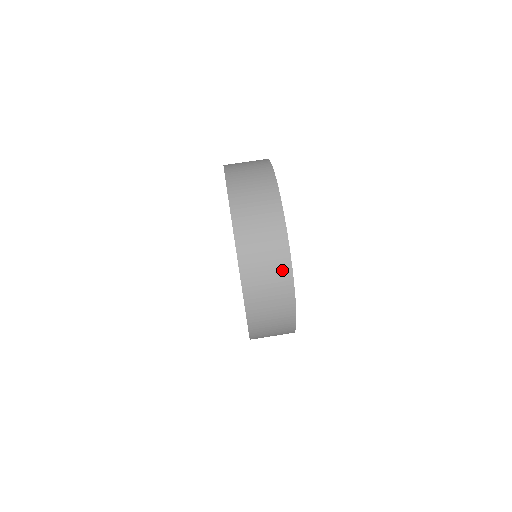
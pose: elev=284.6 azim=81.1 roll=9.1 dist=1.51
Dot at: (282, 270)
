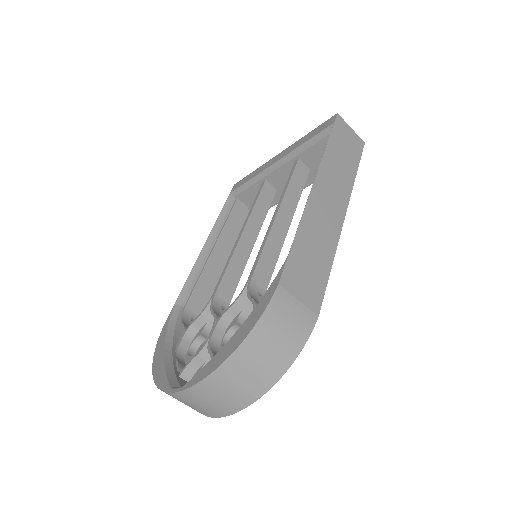
Dot at: occluded
